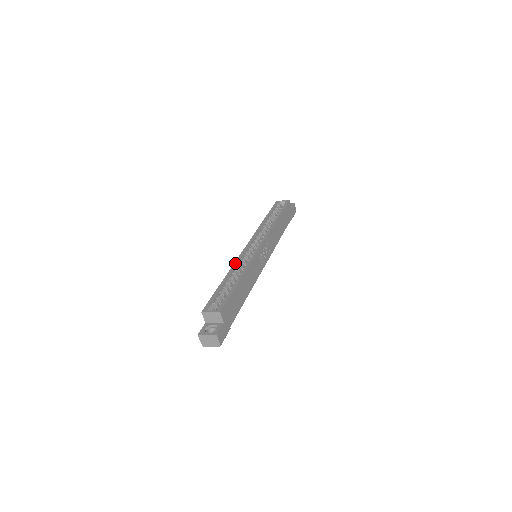
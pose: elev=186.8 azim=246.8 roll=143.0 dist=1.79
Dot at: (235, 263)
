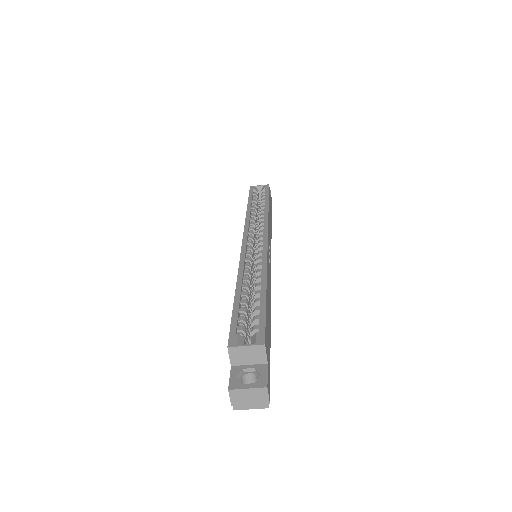
Dot at: (241, 265)
